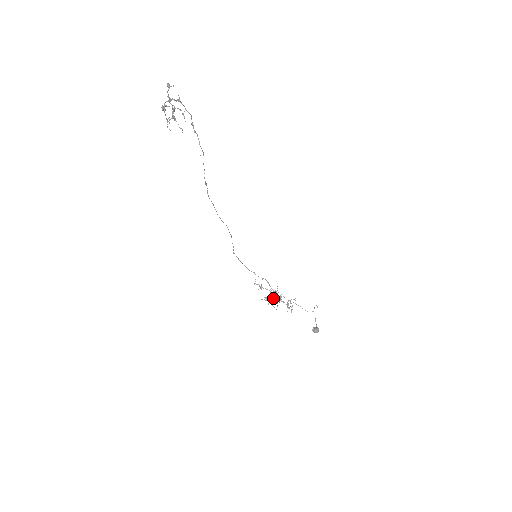
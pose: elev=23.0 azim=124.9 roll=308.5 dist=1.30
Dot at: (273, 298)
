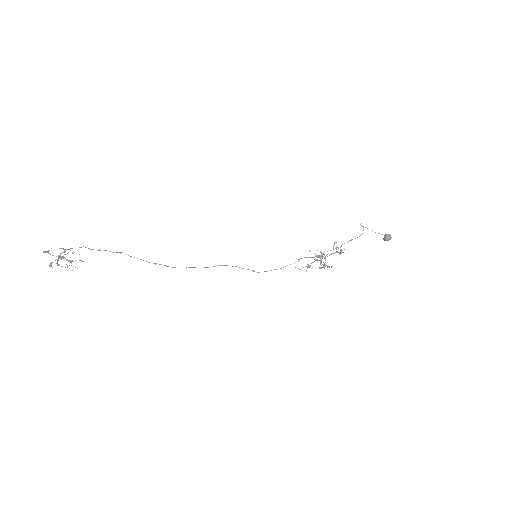
Dot at: (320, 262)
